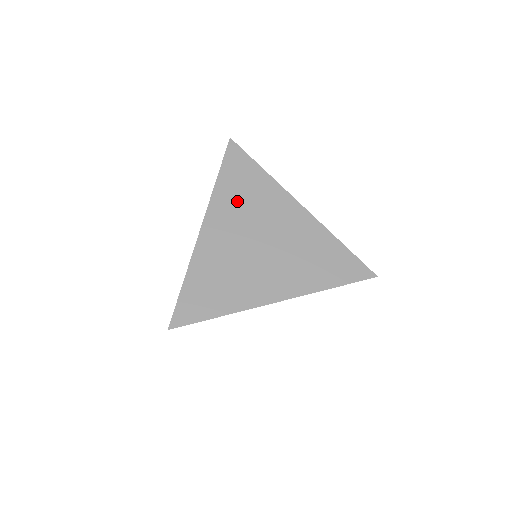
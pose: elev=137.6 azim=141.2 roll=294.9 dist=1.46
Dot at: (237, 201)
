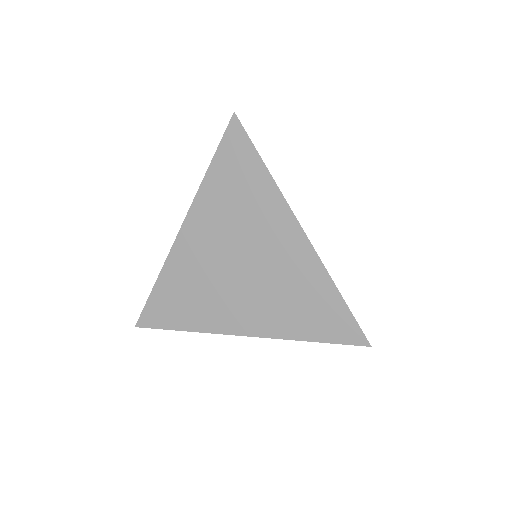
Dot at: (225, 206)
